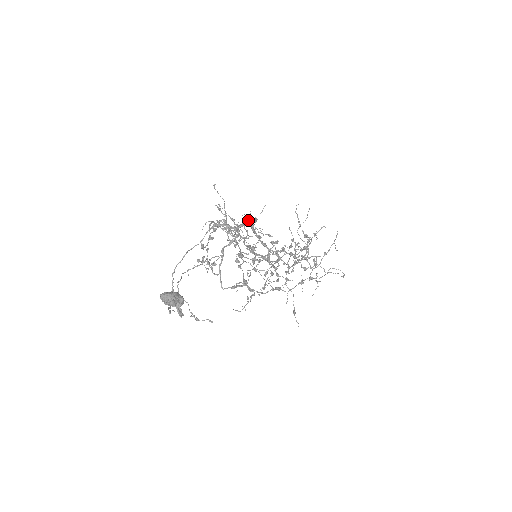
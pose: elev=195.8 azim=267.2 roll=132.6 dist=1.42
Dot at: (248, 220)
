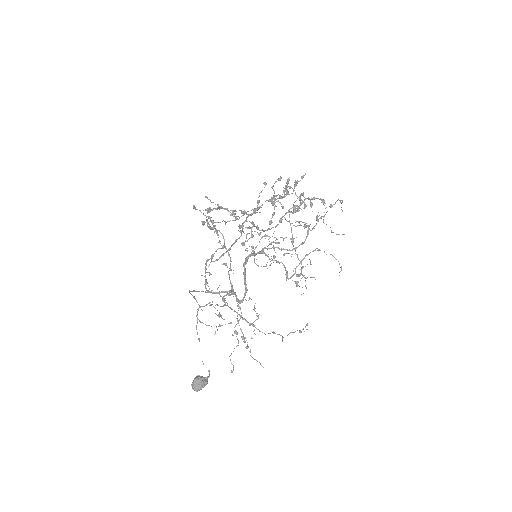
Dot at: (238, 302)
